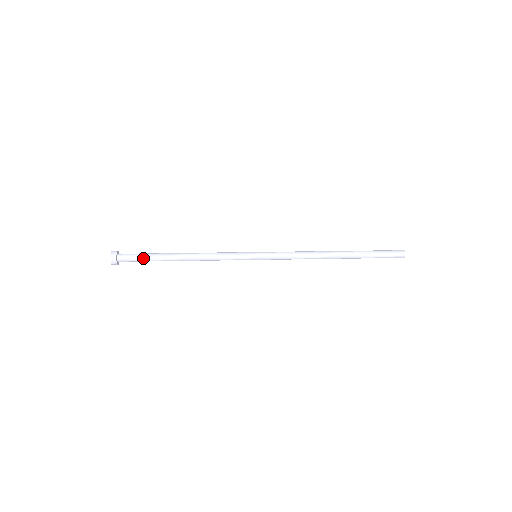
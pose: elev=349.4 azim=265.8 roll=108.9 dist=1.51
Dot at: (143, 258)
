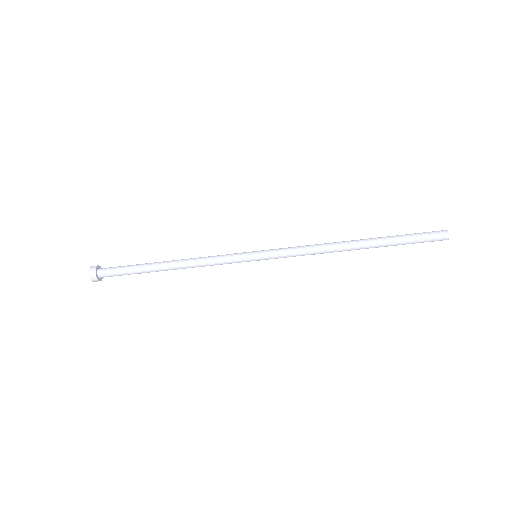
Dot at: (126, 266)
